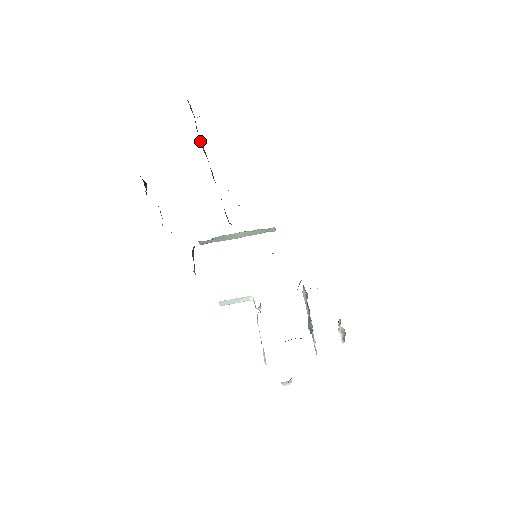
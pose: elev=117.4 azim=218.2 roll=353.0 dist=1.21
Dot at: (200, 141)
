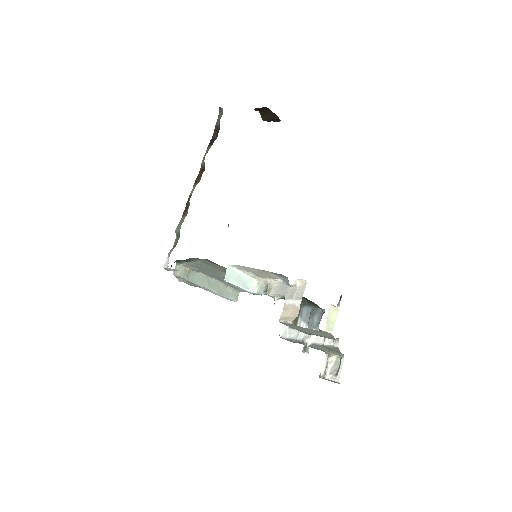
Dot at: occluded
